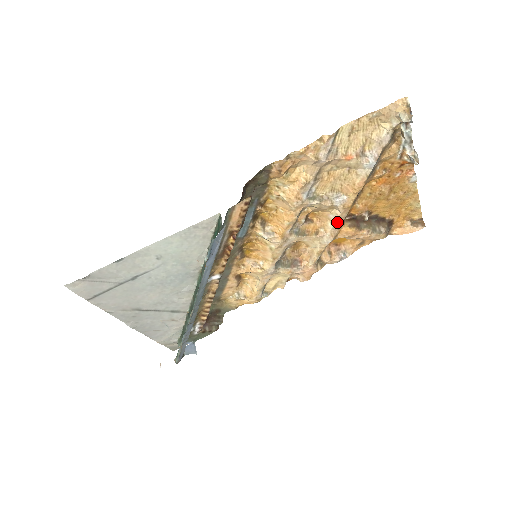
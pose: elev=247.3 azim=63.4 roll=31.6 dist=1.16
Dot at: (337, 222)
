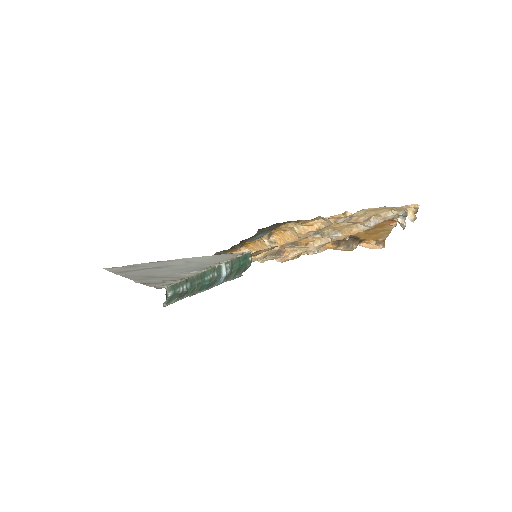
Dot at: (326, 243)
